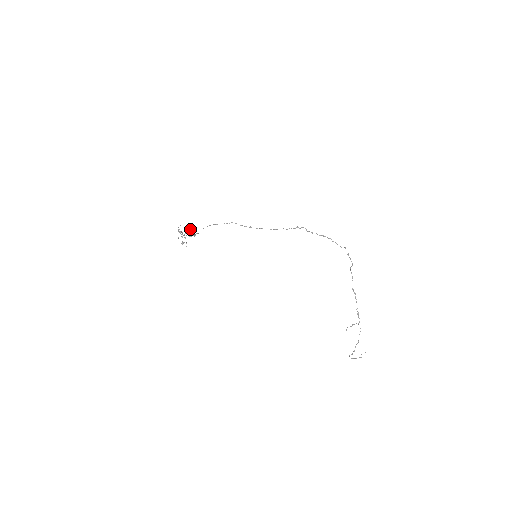
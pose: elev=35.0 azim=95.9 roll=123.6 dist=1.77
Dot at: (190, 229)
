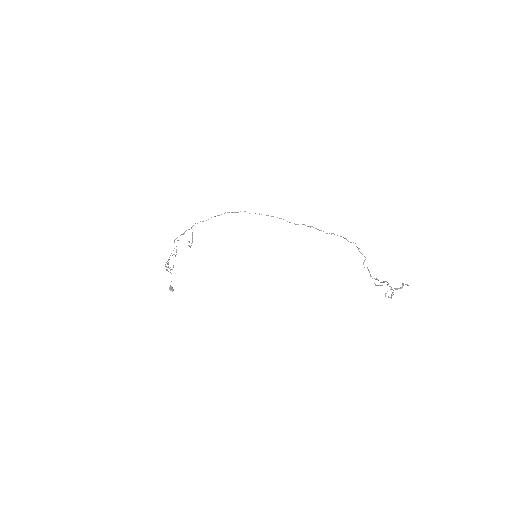
Dot at: occluded
